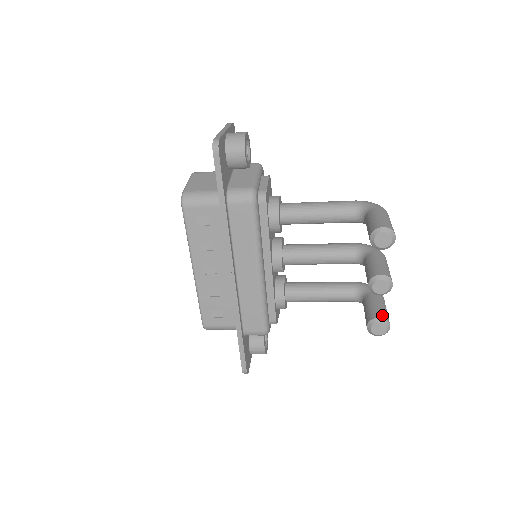
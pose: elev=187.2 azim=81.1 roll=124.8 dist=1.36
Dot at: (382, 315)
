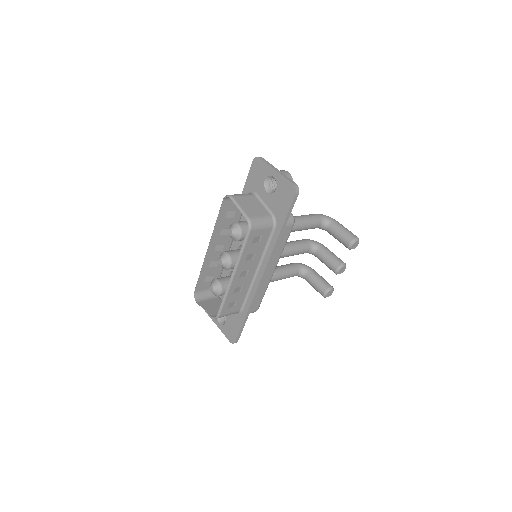
Dot at: occluded
